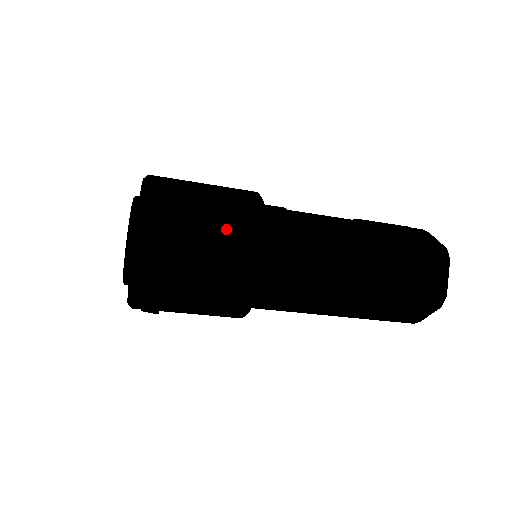
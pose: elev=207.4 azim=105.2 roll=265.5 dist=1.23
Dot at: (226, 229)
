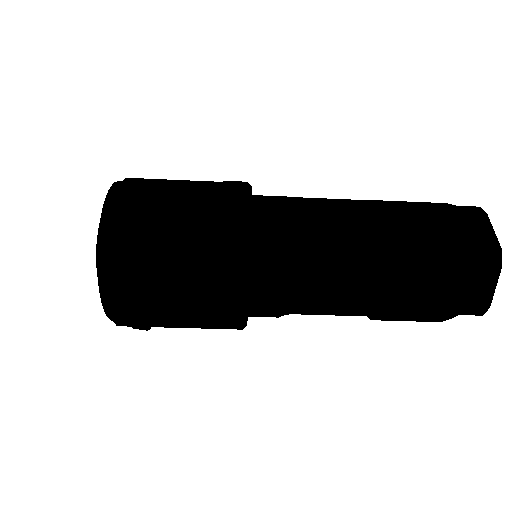
Dot at: (201, 263)
